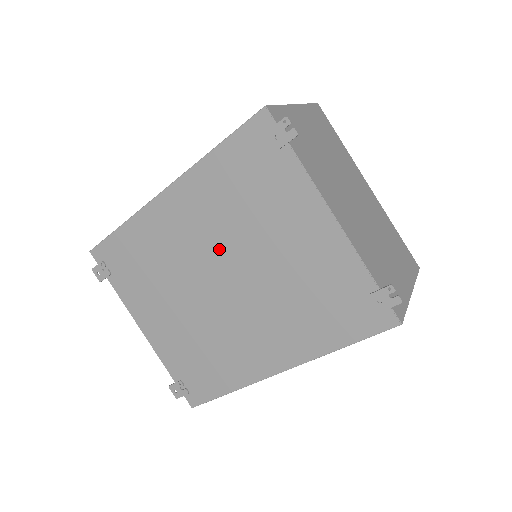
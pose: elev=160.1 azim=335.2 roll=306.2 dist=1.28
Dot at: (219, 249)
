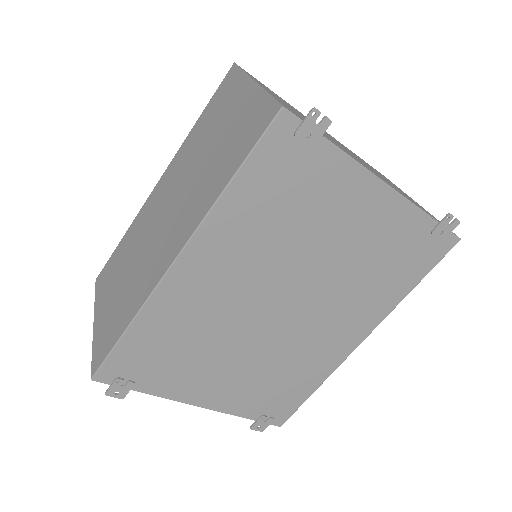
Dot at: (268, 280)
